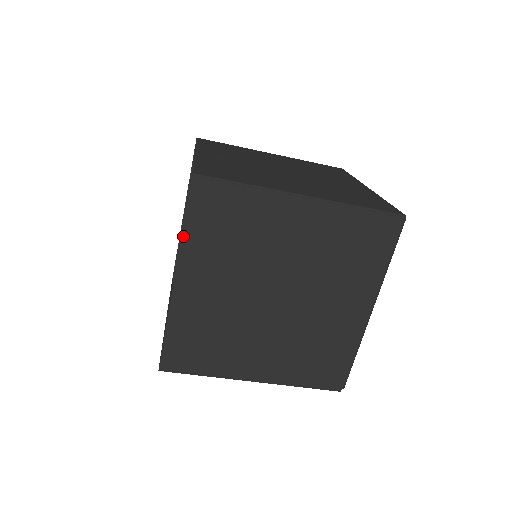
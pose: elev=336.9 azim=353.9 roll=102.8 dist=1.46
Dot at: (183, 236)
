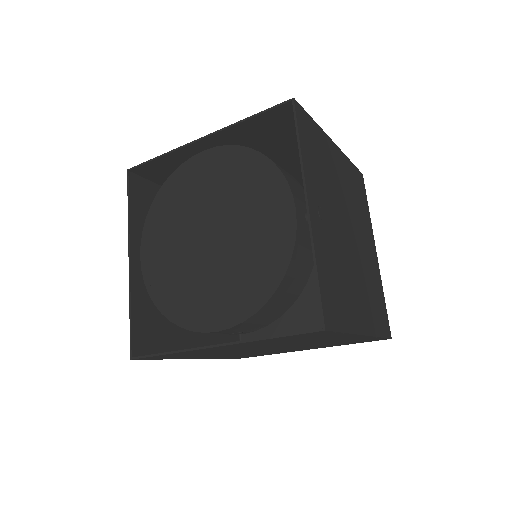
Dot at: (261, 340)
